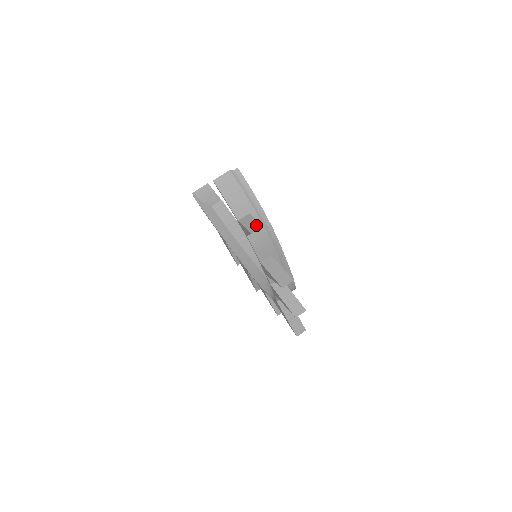
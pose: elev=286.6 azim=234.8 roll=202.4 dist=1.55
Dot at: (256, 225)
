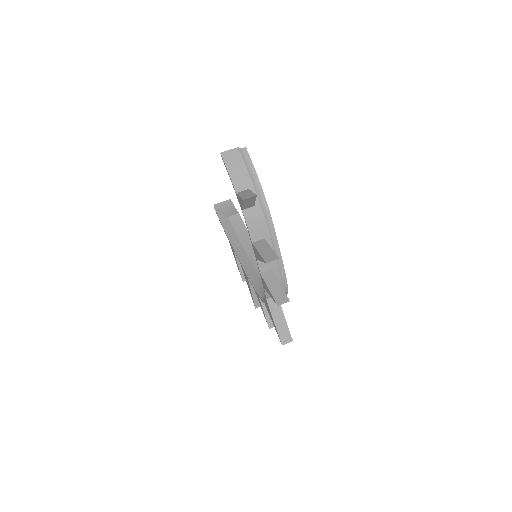
Dot at: (250, 195)
